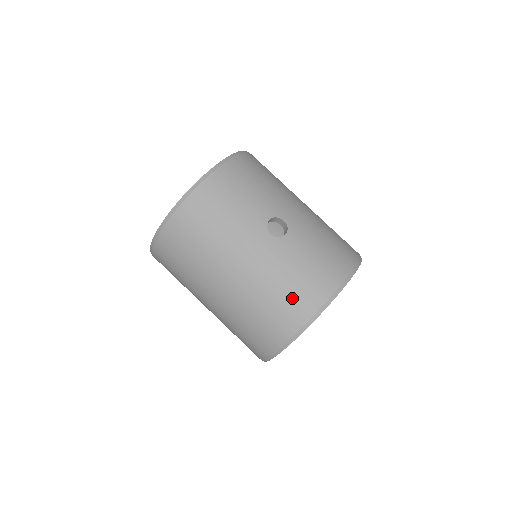
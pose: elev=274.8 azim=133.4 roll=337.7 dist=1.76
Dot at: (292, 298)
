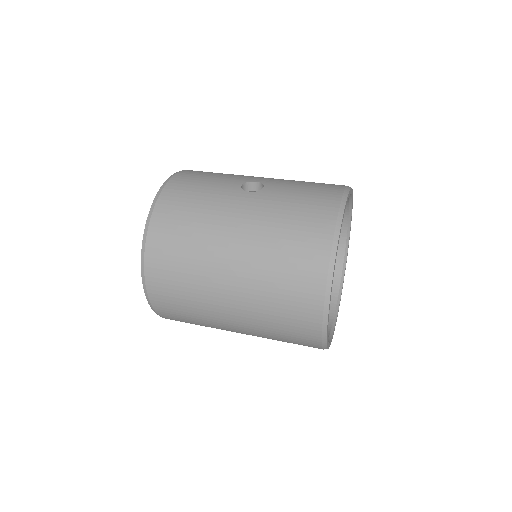
Dot at: (304, 226)
